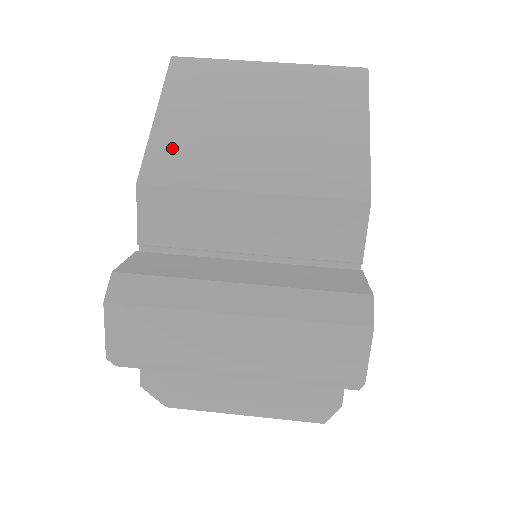
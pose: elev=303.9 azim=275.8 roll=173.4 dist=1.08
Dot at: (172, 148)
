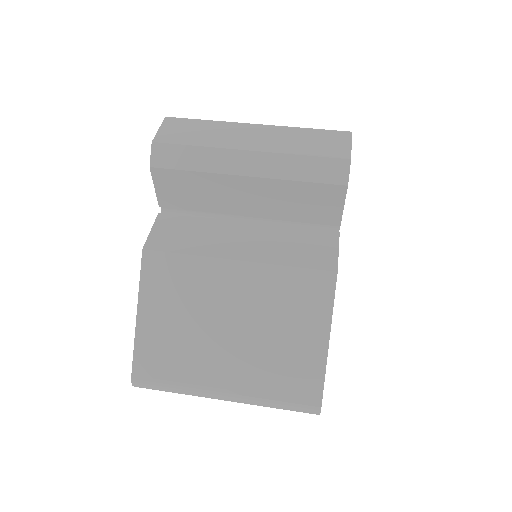
Dot at: occluded
